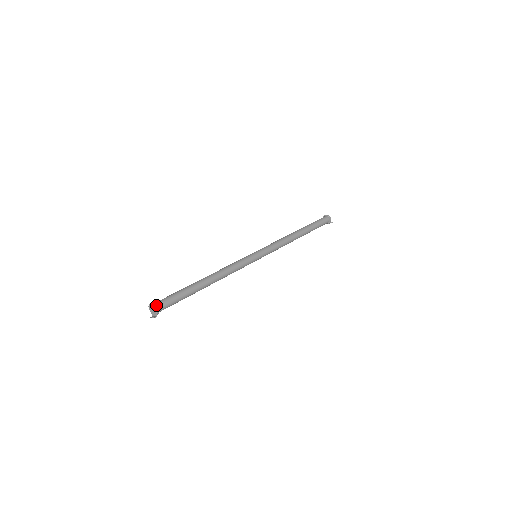
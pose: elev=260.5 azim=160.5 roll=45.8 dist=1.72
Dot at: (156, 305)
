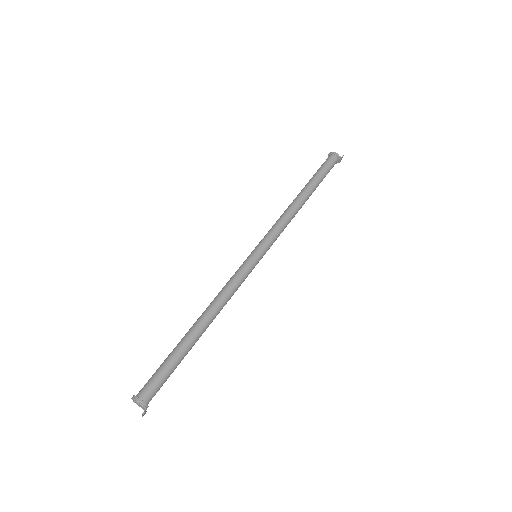
Dot at: (138, 396)
